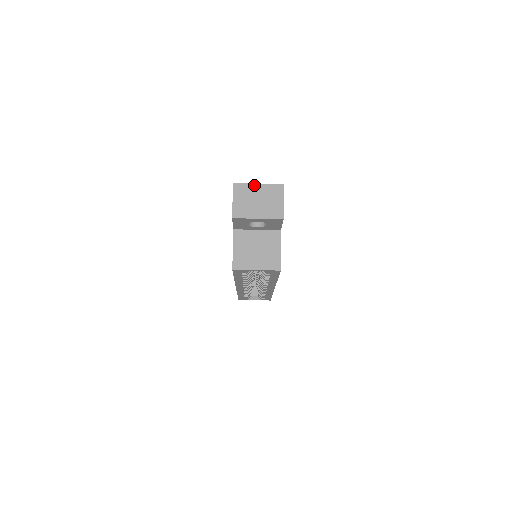
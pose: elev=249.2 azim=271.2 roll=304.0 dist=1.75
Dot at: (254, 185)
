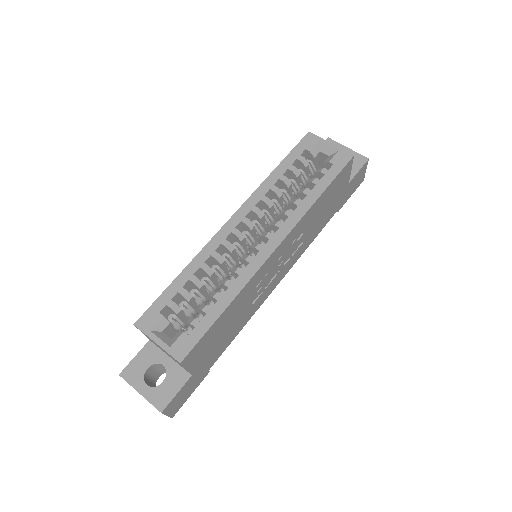
Dot at: occluded
